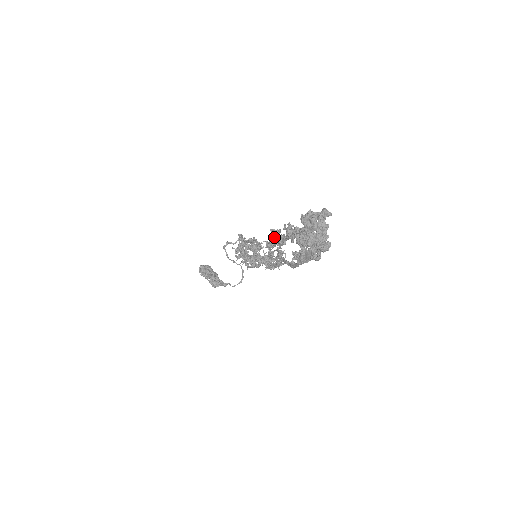
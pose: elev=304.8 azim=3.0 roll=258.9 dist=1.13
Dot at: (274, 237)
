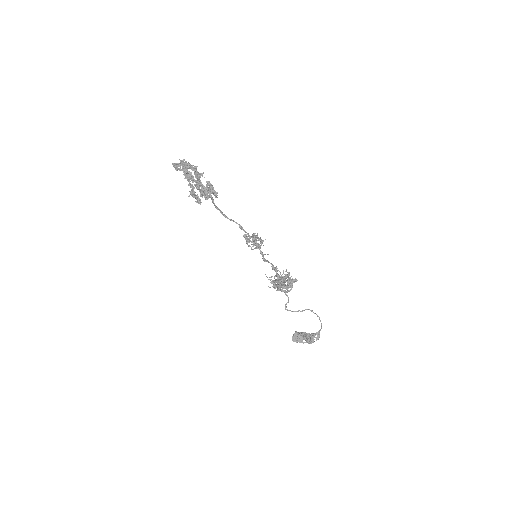
Dot at: (193, 197)
